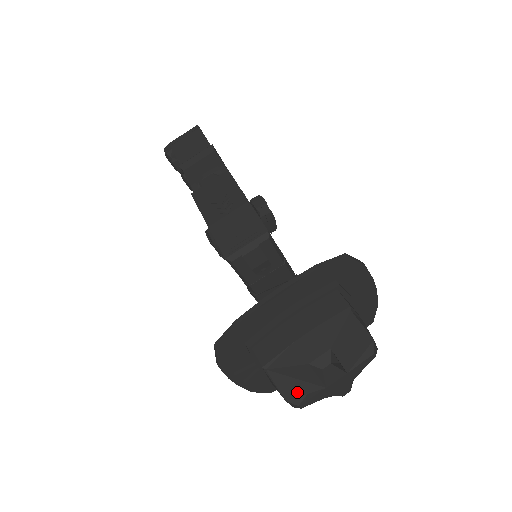
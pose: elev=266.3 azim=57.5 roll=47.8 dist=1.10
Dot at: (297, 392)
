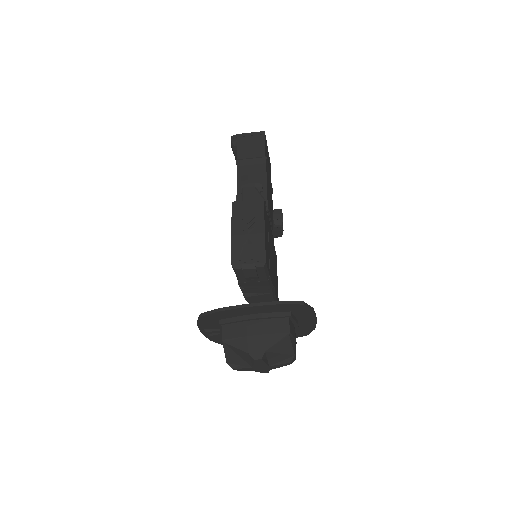
Dot at: (235, 362)
